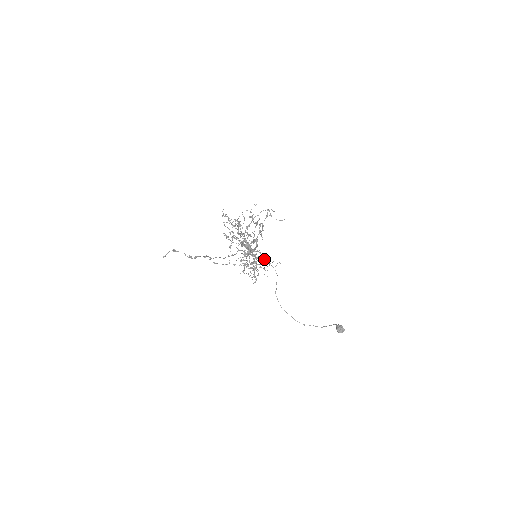
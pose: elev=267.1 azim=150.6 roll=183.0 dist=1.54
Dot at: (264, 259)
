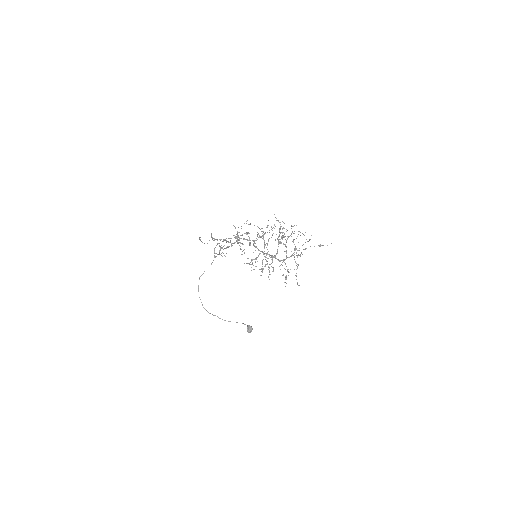
Dot at: occluded
